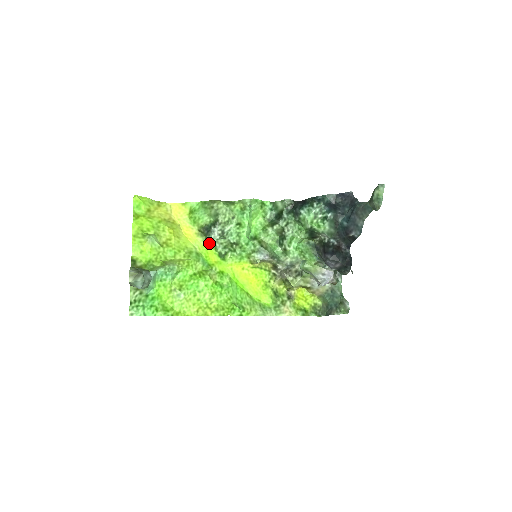
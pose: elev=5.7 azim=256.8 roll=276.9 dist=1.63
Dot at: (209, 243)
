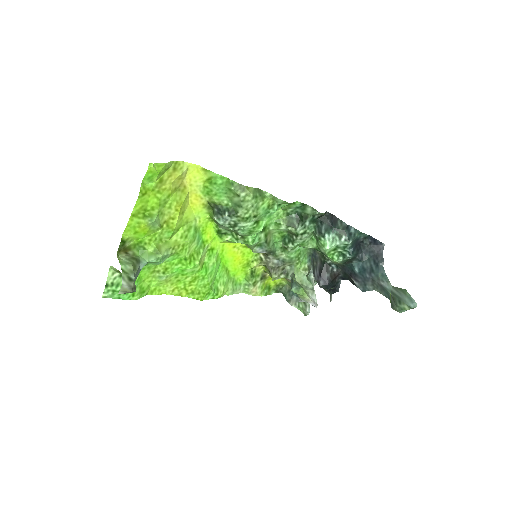
Dot at: (213, 219)
